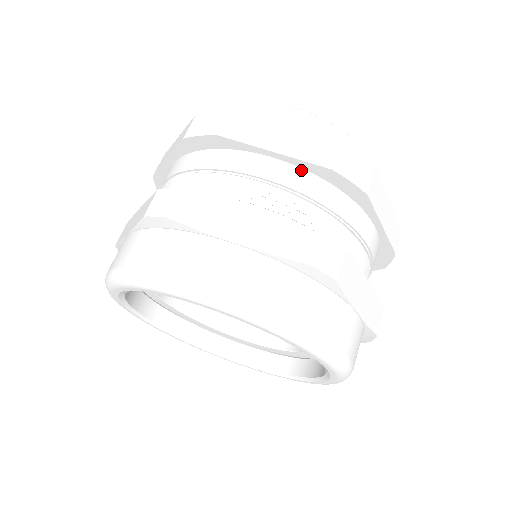
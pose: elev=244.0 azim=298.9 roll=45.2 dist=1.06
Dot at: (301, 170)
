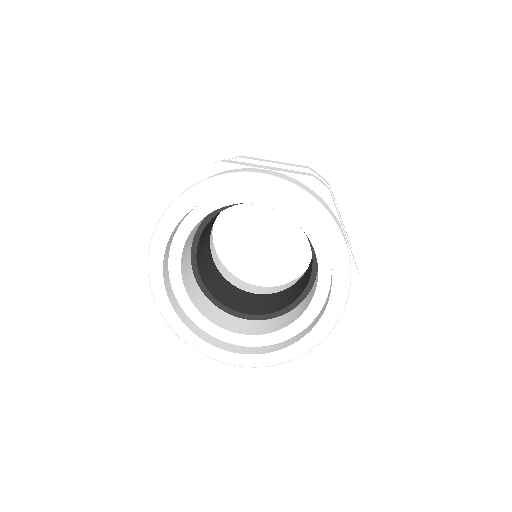
Dot at: occluded
